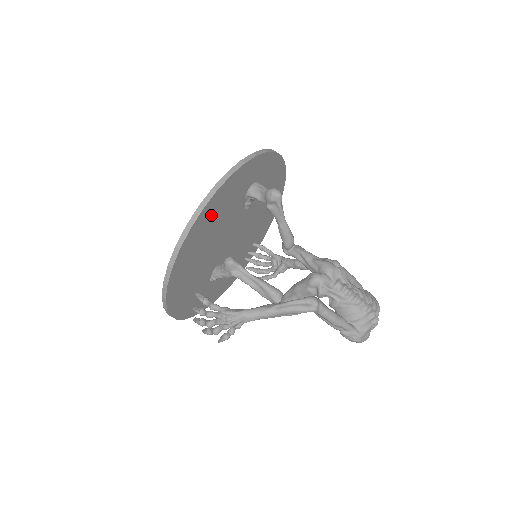
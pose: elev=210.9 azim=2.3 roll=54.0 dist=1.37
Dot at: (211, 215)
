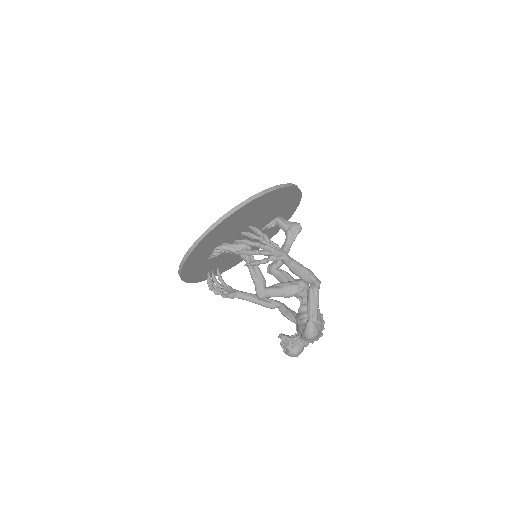
Dot at: (283, 198)
